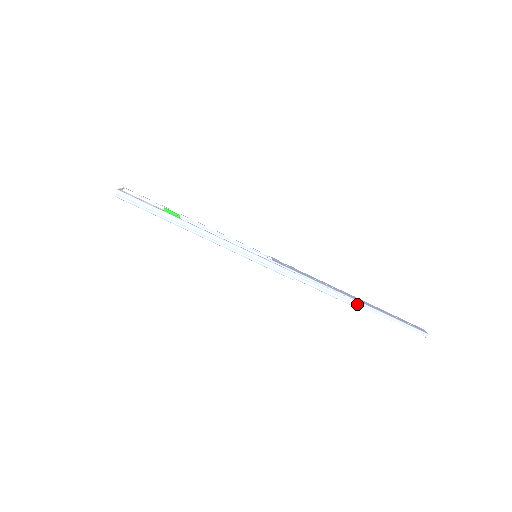
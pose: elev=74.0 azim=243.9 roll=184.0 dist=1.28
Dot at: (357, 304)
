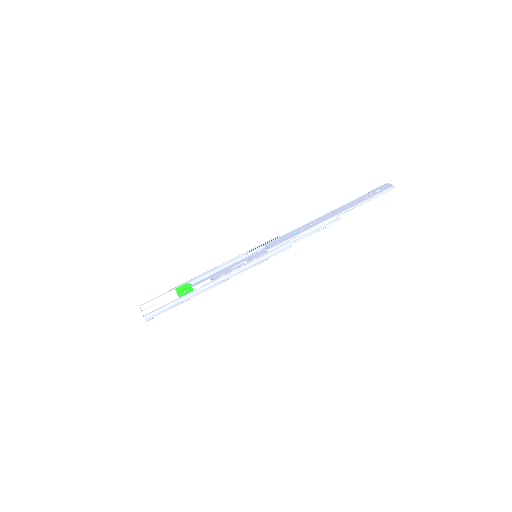
Dot at: (340, 217)
